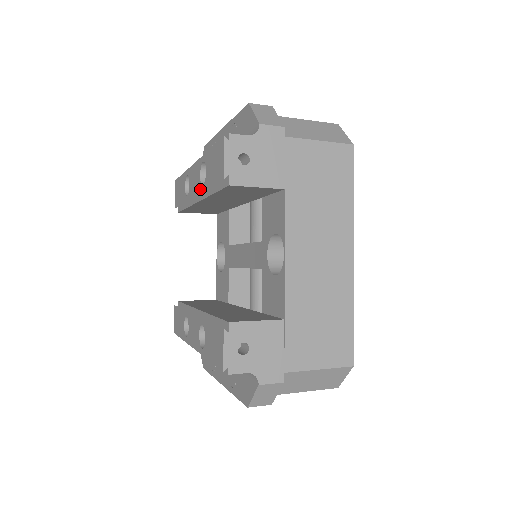
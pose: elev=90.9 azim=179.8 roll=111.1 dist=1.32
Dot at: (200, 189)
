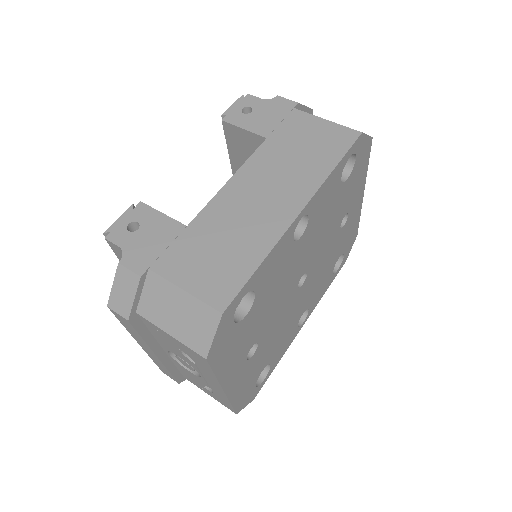
Dot at: occluded
